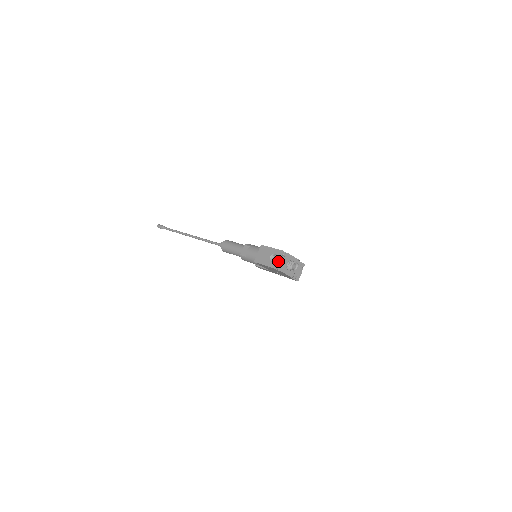
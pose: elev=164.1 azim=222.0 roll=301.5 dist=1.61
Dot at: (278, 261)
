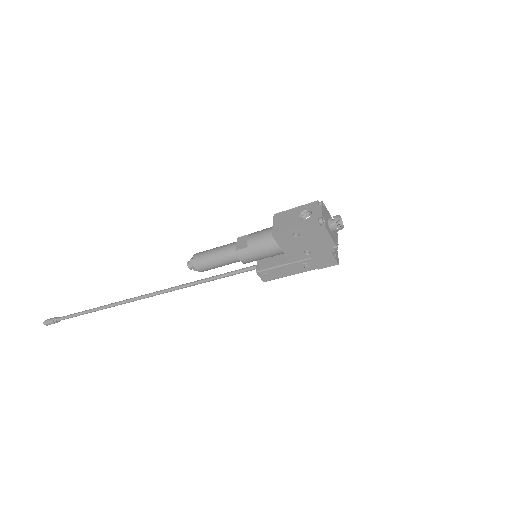
Dot at: (318, 212)
